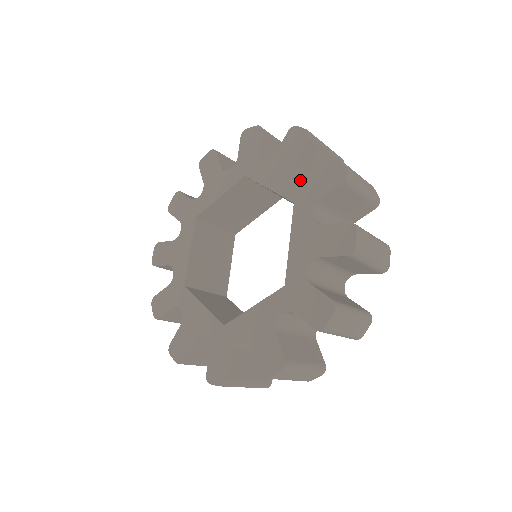
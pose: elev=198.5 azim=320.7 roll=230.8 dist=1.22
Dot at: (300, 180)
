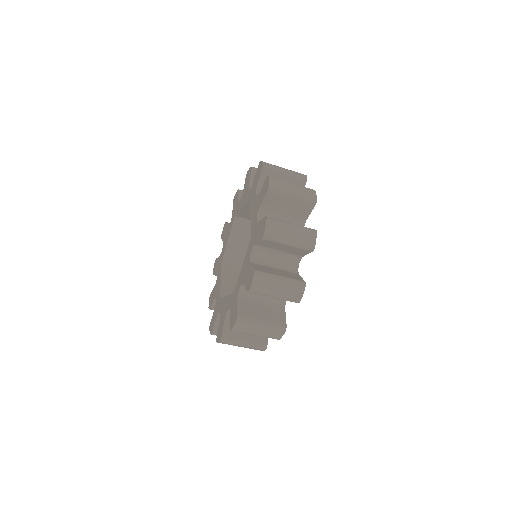
Dot at: (256, 222)
